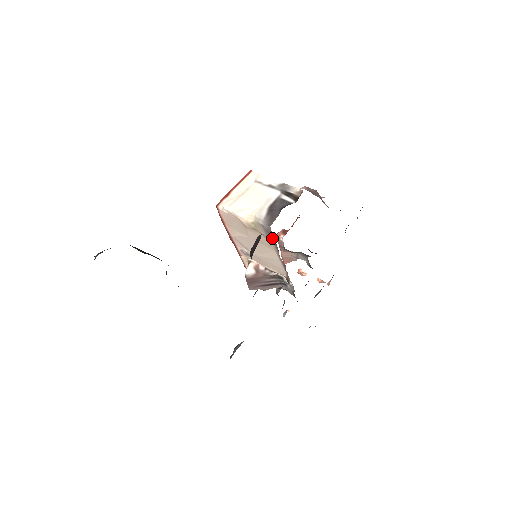
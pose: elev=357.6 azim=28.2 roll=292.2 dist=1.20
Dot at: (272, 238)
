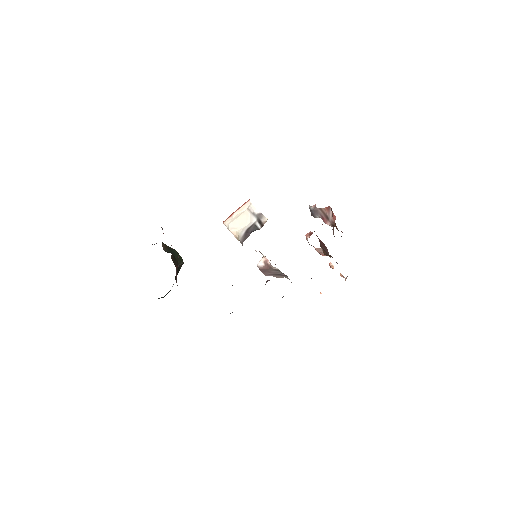
Dot at: occluded
